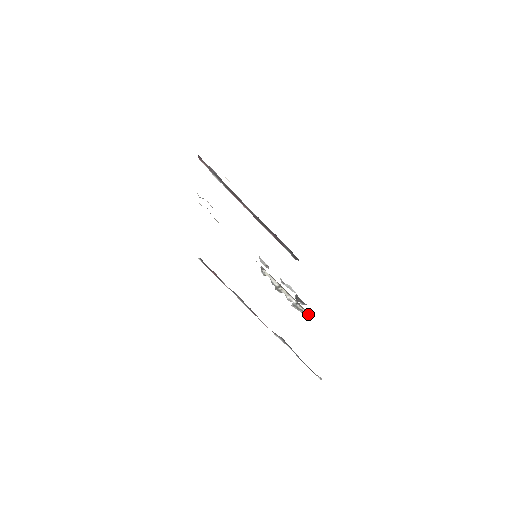
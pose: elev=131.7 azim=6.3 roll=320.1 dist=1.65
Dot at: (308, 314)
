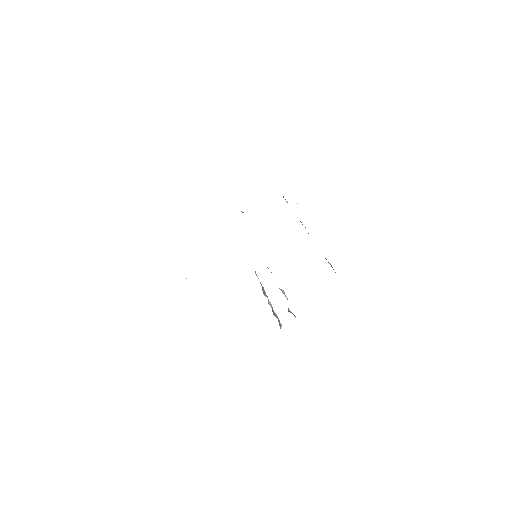
Dot at: (279, 320)
